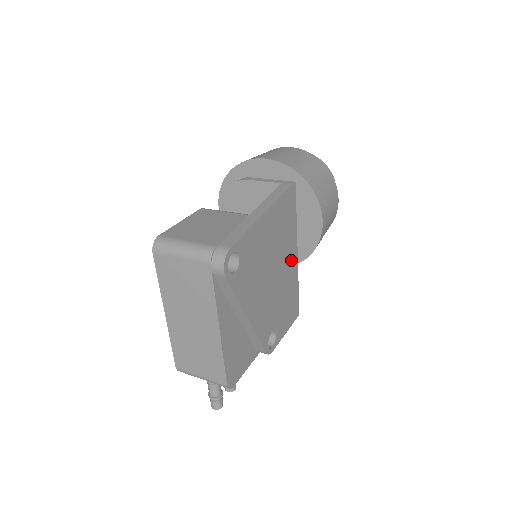
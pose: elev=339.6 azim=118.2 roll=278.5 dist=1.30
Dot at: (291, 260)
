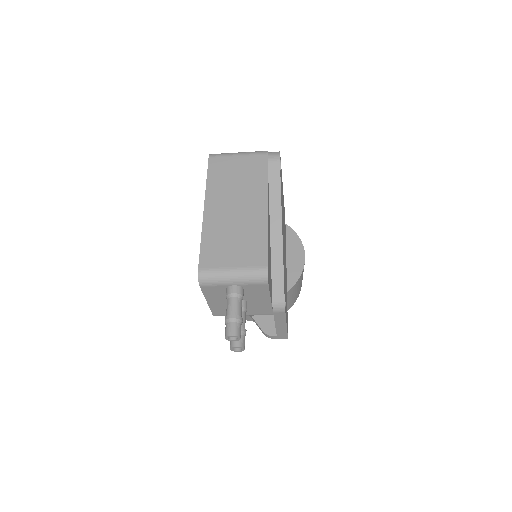
Dot at: occluded
